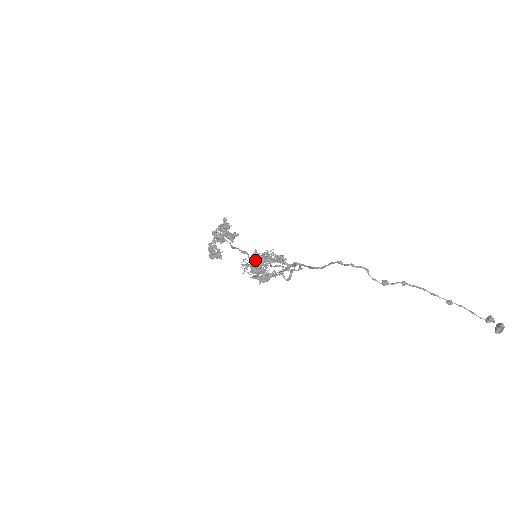
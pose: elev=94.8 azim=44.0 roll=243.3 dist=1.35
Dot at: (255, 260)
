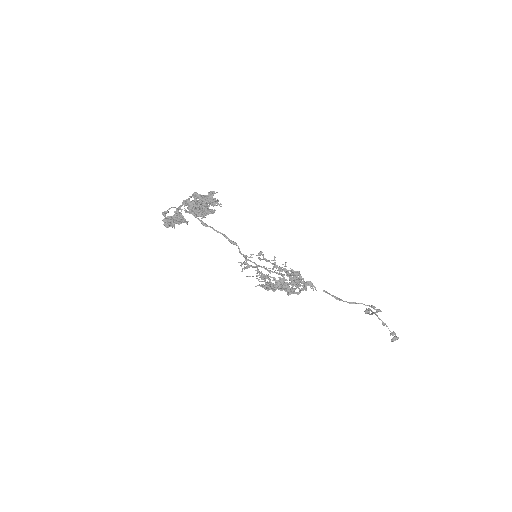
Dot at: occluded
